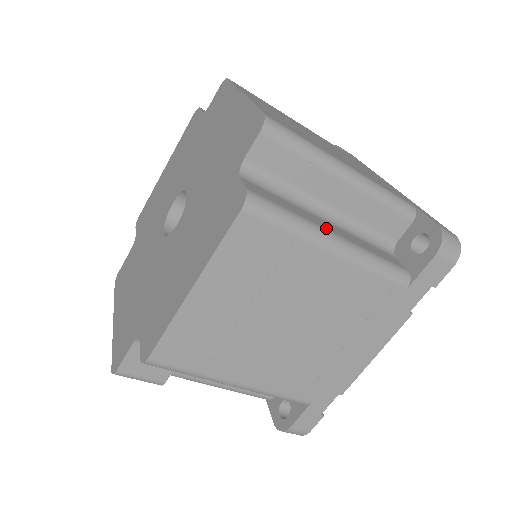
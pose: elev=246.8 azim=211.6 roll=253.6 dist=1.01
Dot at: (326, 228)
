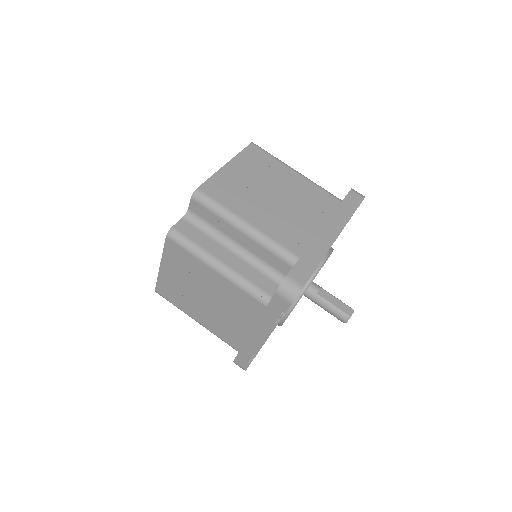
Dot at: (217, 256)
